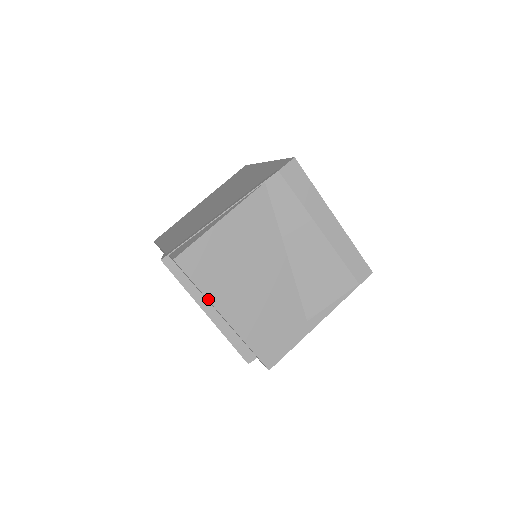
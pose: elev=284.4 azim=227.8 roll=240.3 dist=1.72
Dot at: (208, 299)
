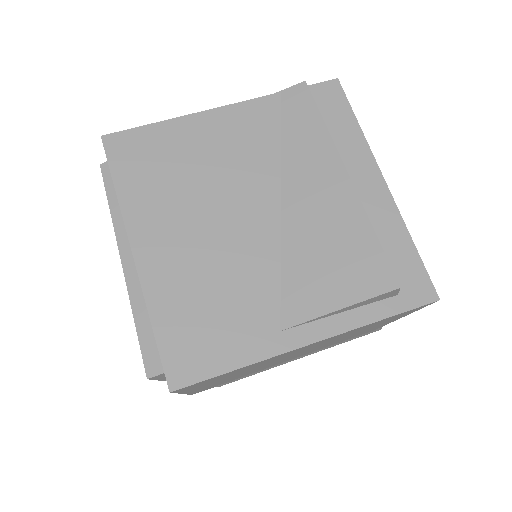
Dot at: (122, 212)
